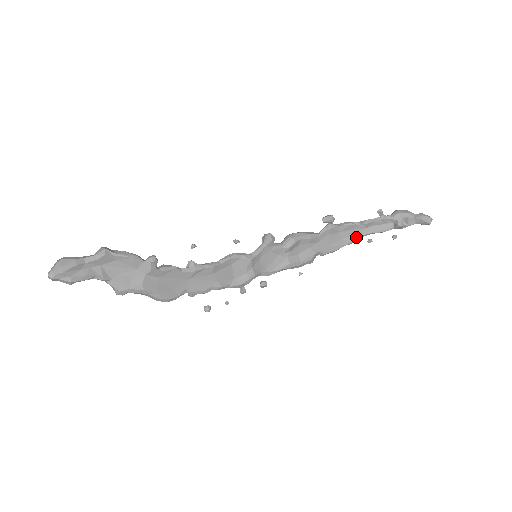
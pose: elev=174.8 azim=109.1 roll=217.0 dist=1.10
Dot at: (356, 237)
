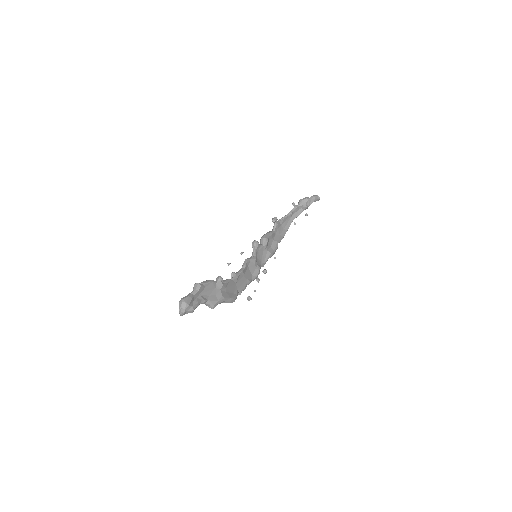
Dot at: (289, 224)
